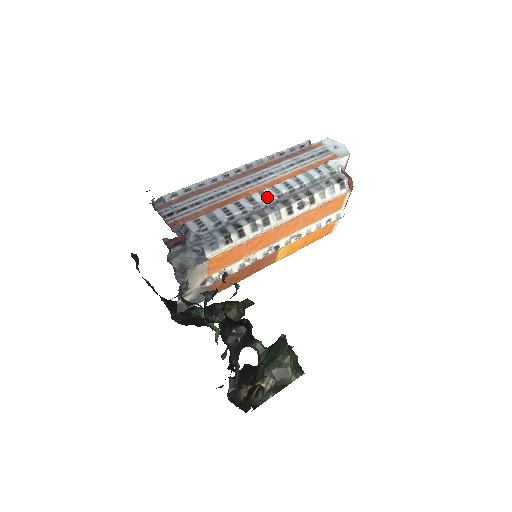
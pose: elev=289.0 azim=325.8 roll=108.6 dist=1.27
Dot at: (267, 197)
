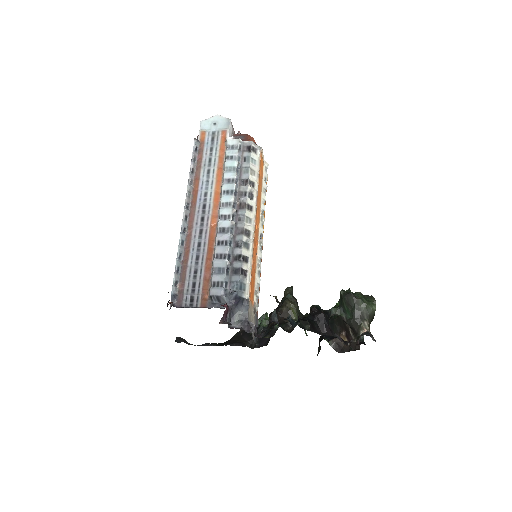
Dot at: (229, 216)
